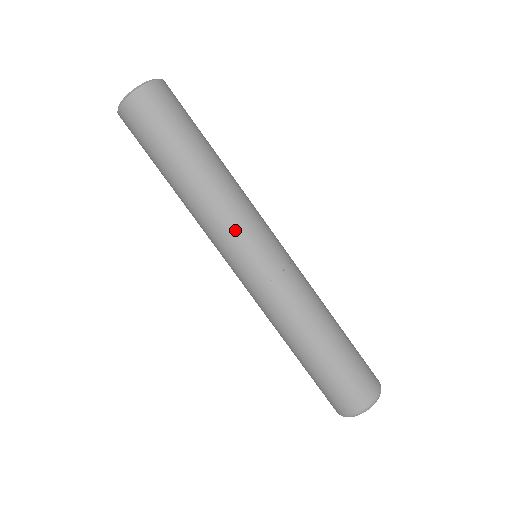
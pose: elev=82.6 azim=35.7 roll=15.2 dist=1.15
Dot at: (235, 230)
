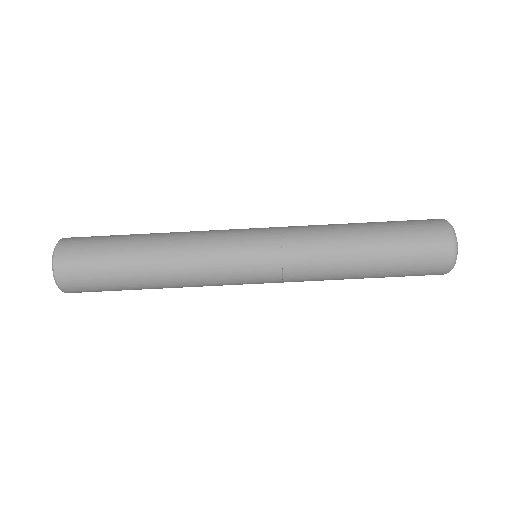
Dot at: (219, 252)
